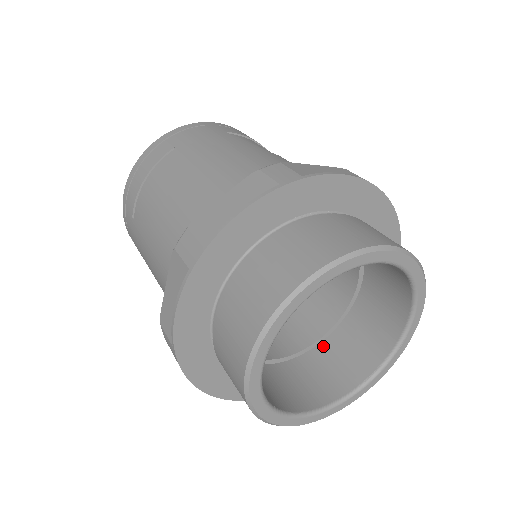
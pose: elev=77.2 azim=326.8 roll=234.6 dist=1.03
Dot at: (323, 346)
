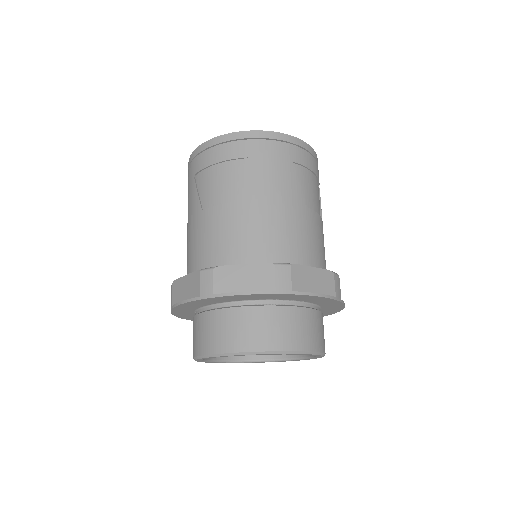
Dot at: occluded
